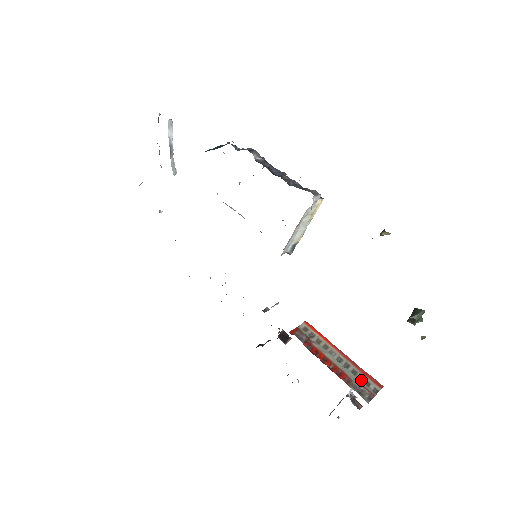
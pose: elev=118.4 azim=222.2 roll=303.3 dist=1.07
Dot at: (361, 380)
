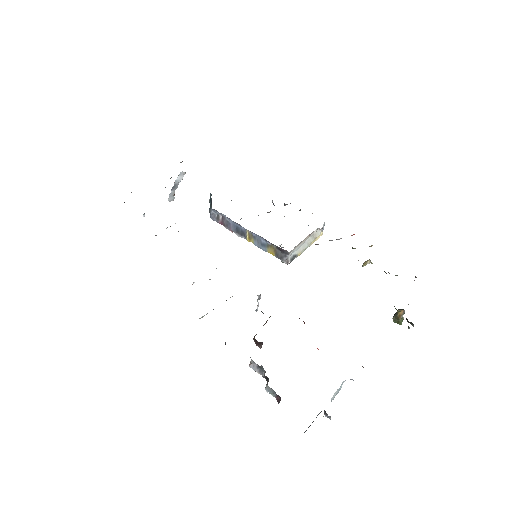
Dot at: occluded
